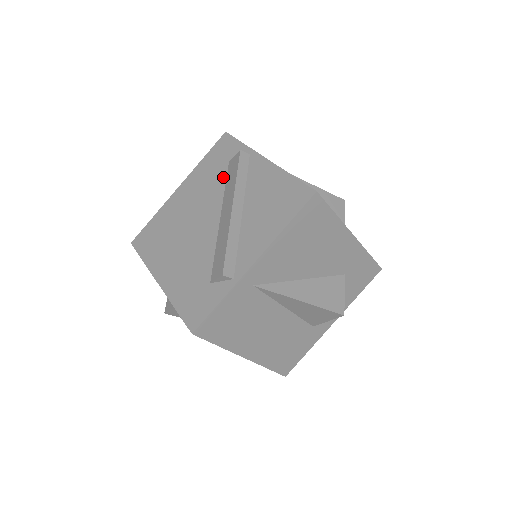
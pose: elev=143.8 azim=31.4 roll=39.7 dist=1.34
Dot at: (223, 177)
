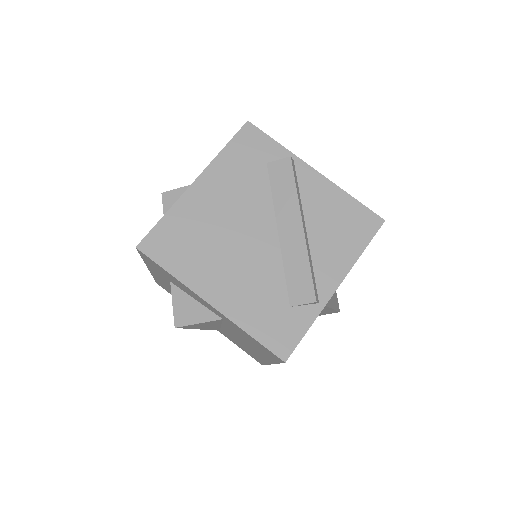
Dot at: (265, 181)
